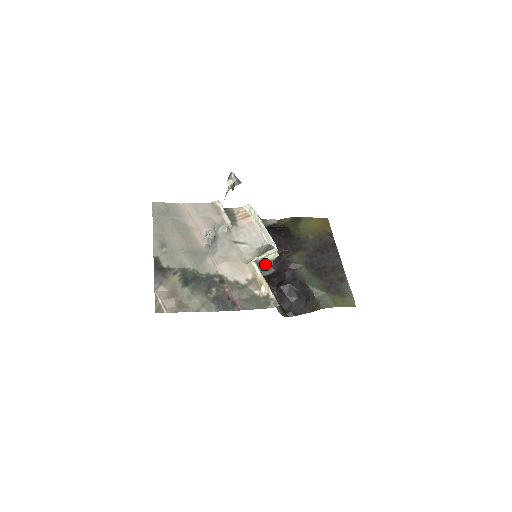
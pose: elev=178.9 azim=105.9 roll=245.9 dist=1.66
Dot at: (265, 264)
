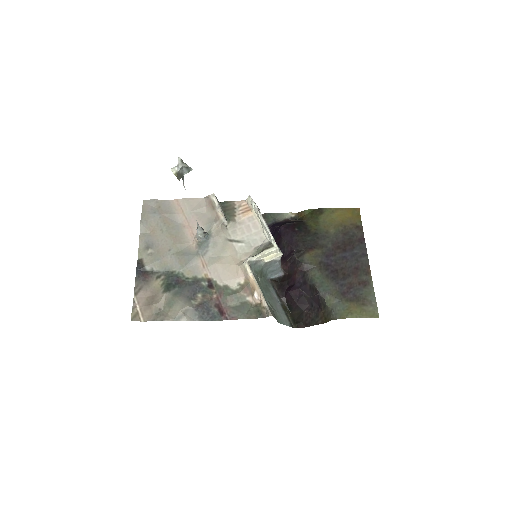
Dot at: (267, 265)
